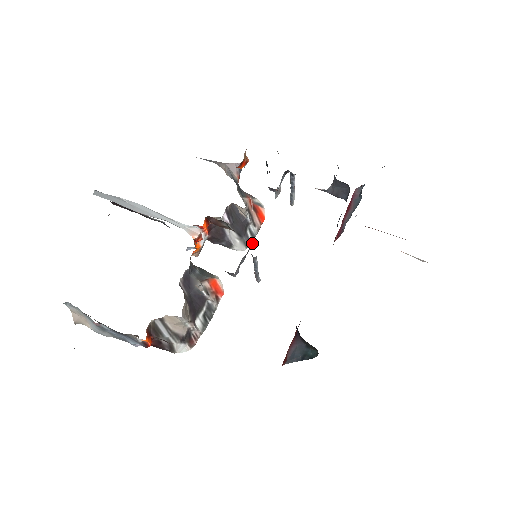
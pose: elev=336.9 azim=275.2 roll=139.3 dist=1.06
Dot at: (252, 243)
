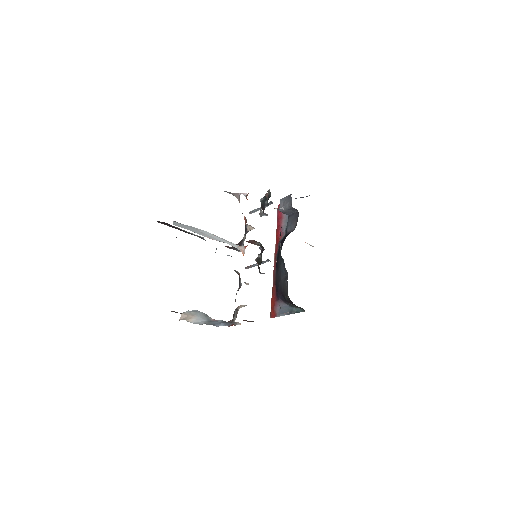
Dot at: occluded
